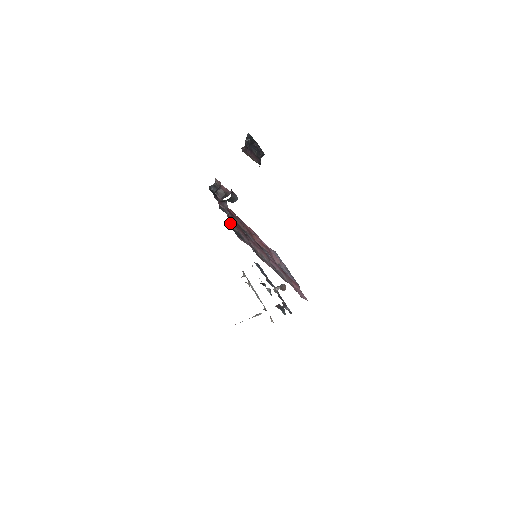
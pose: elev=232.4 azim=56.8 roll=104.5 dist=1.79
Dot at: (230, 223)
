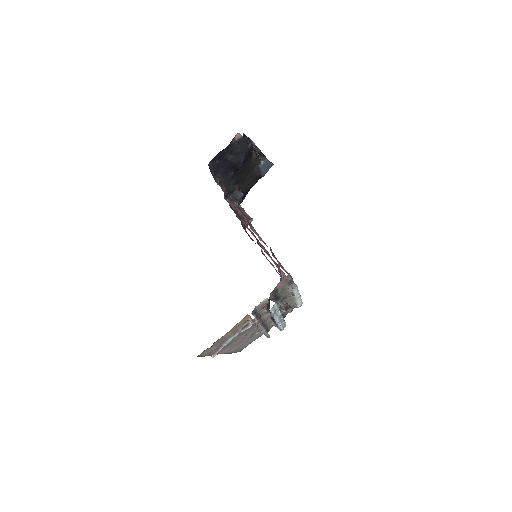
Dot at: (216, 180)
